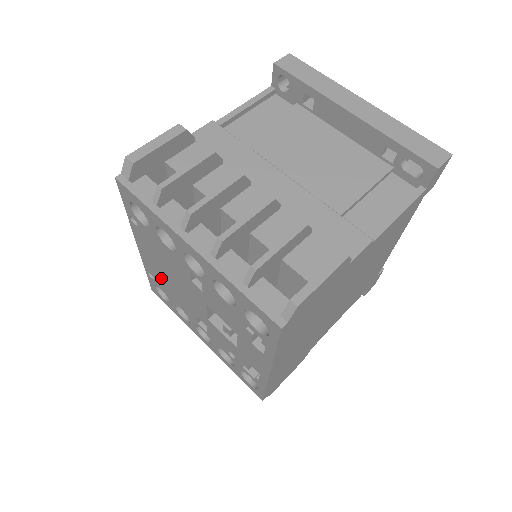
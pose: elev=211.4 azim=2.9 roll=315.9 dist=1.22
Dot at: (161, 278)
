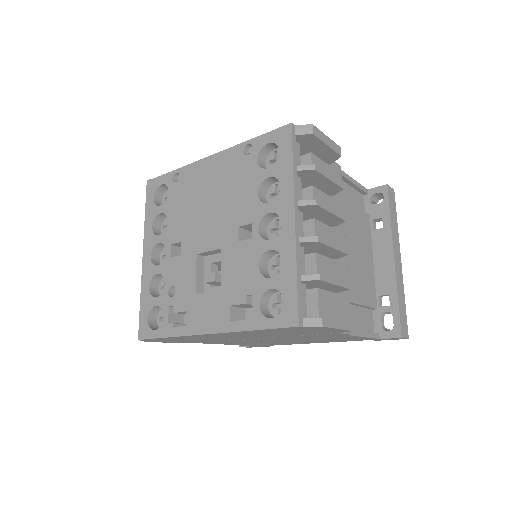
Dot at: (191, 191)
